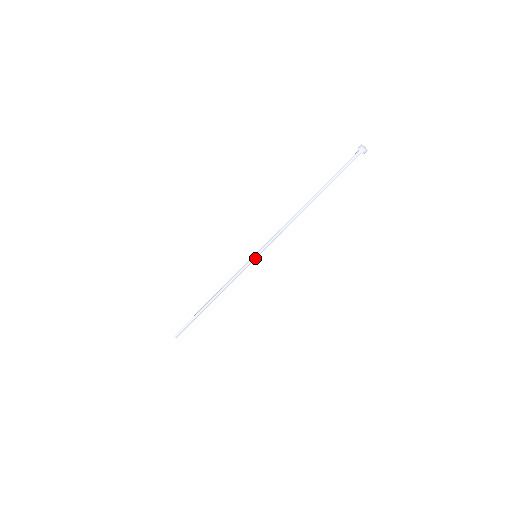
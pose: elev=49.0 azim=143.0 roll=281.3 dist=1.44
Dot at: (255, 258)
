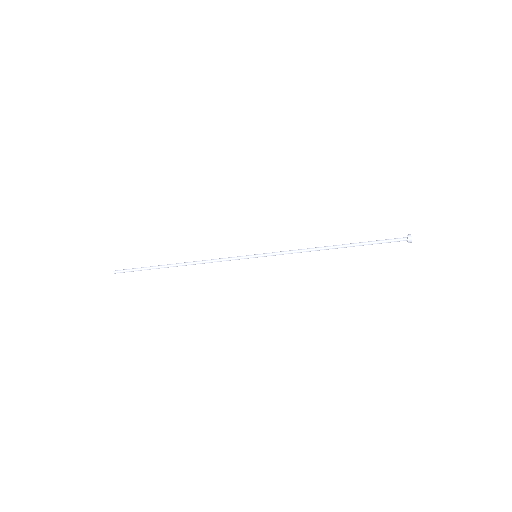
Dot at: (254, 257)
